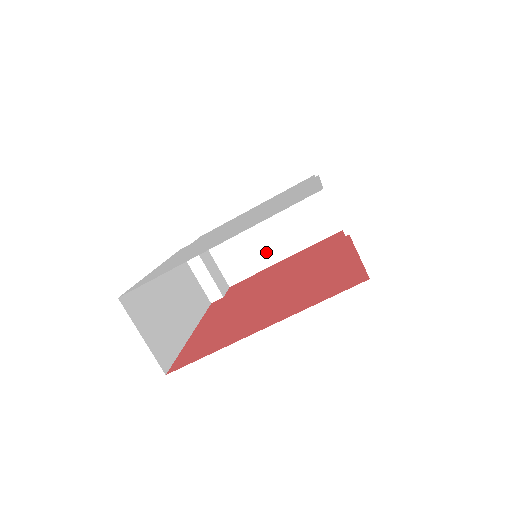
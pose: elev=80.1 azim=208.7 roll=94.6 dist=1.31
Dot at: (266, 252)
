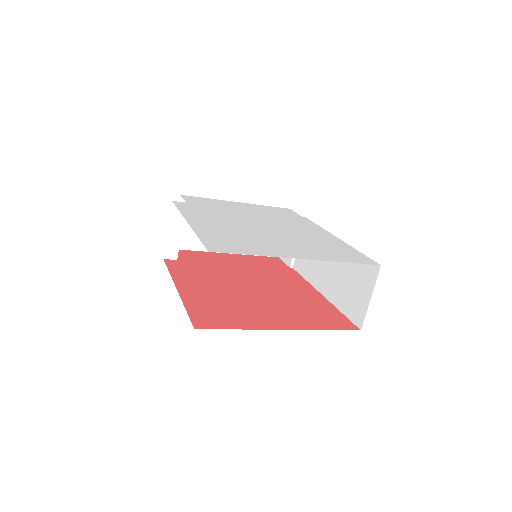
Dot at: occluded
